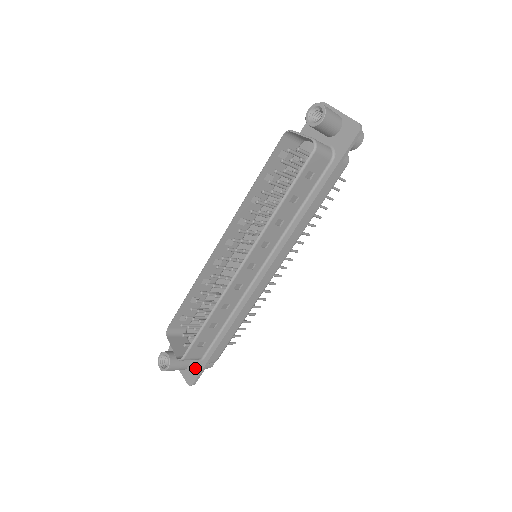
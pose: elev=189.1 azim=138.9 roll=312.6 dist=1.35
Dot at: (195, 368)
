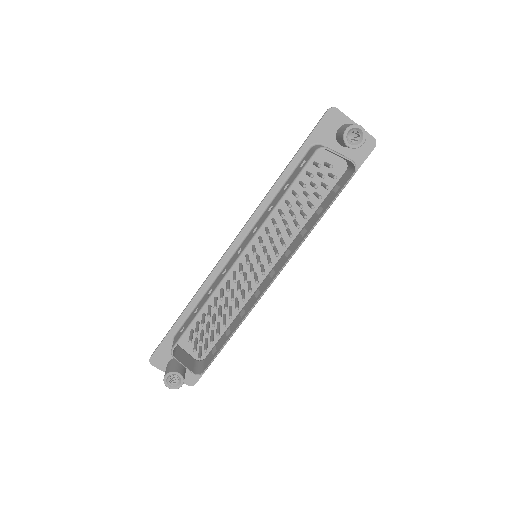
Dot at: occluded
